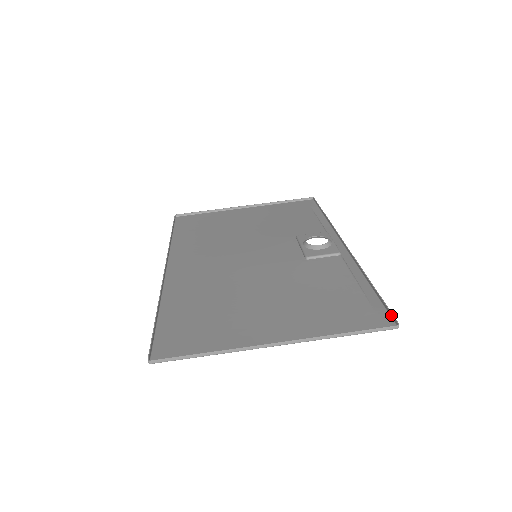
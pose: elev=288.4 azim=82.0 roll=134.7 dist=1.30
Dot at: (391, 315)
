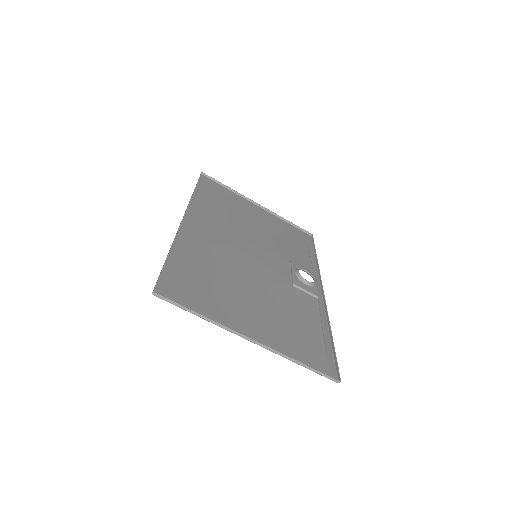
Dot at: (337, 370)
